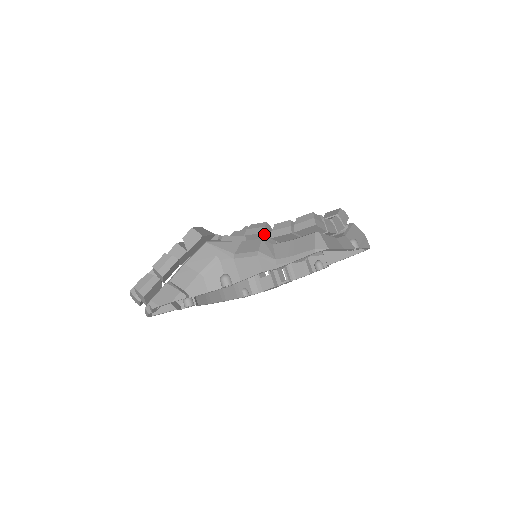
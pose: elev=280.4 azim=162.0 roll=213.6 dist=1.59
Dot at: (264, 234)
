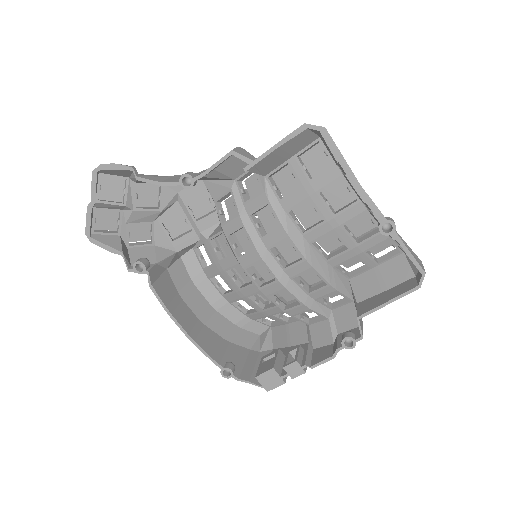
Dot at: occluded
